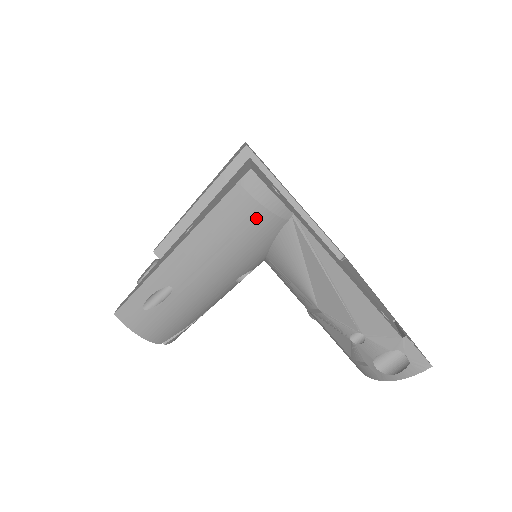
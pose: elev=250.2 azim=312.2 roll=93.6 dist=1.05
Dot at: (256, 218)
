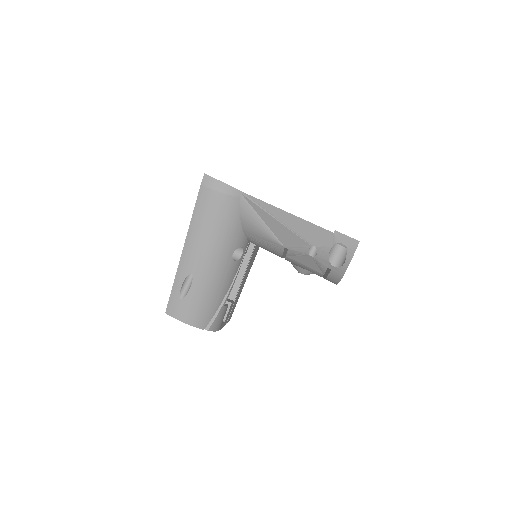
Dot at: (220, 202)
